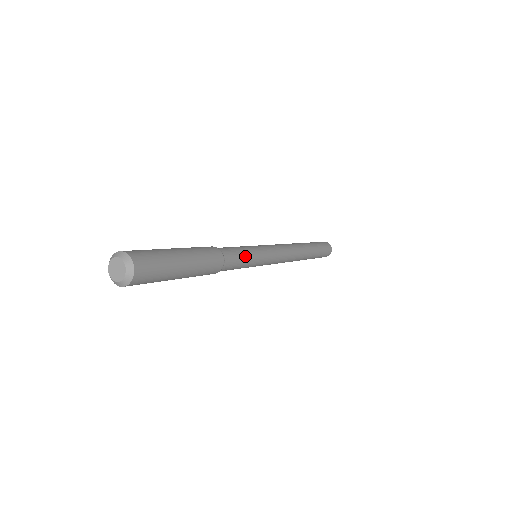
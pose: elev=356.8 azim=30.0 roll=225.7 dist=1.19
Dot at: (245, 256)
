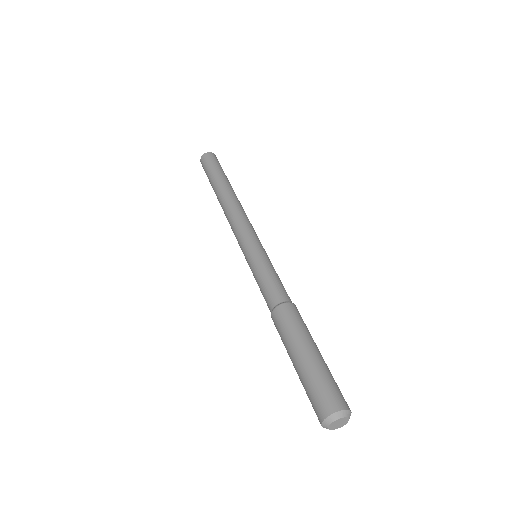
Dot at: occluded
